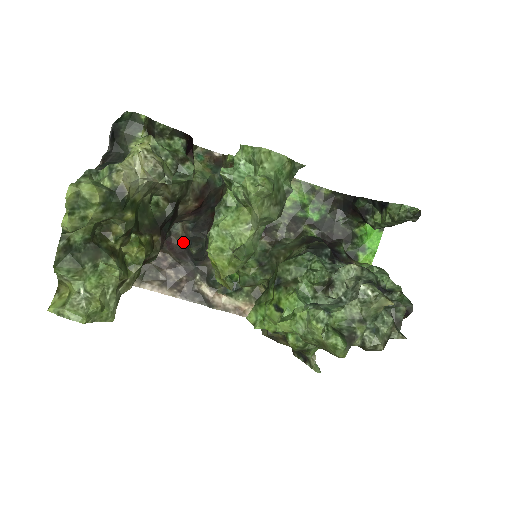
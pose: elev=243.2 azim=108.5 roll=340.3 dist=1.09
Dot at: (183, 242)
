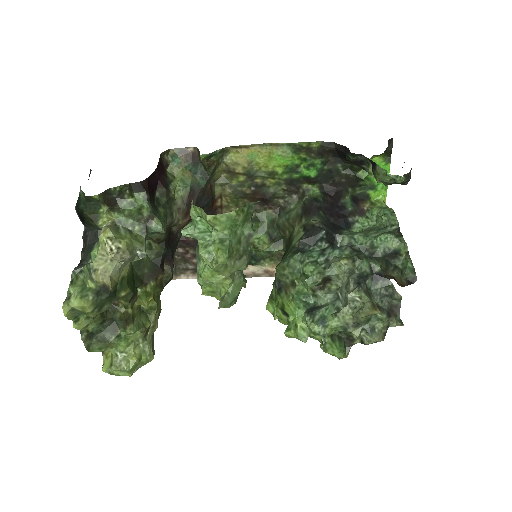
Dot at: occluded
